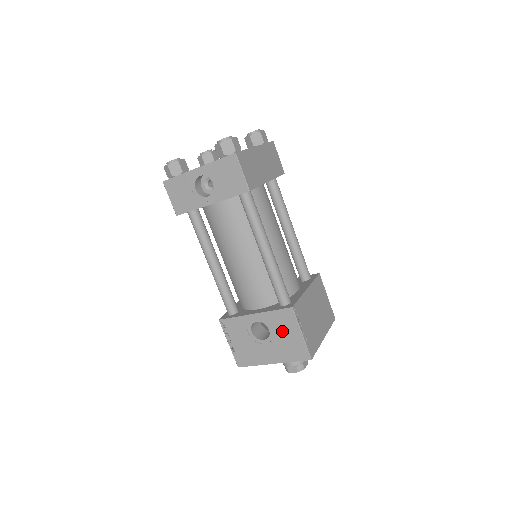
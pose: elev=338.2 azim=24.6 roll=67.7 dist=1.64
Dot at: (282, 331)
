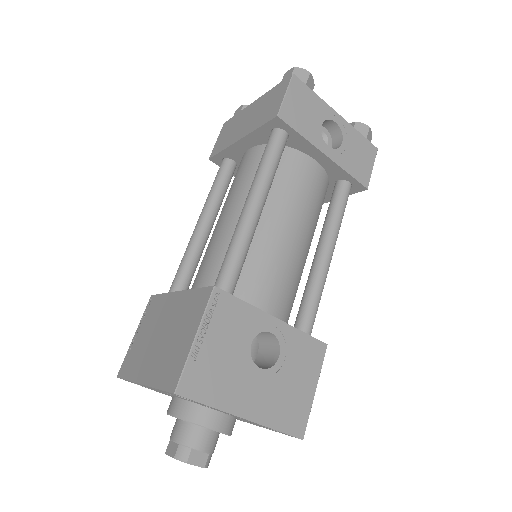
Dot at: (295, 370)
